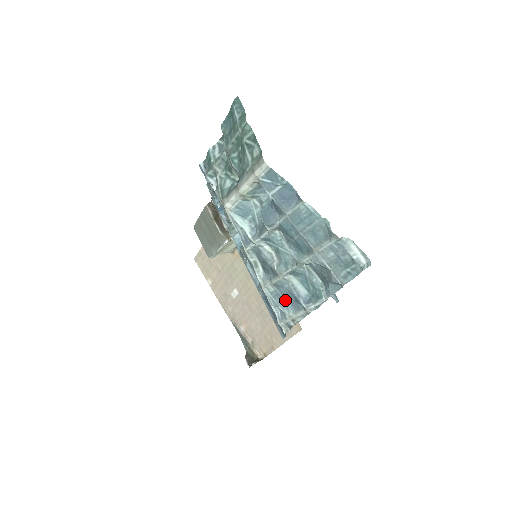
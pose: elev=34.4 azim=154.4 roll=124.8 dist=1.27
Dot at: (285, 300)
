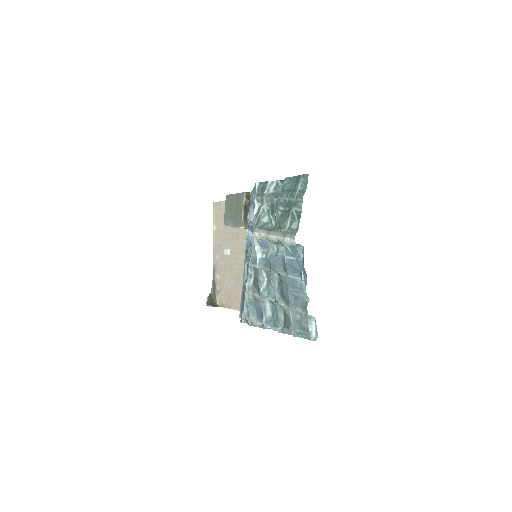
Dot at: (255, 309)
